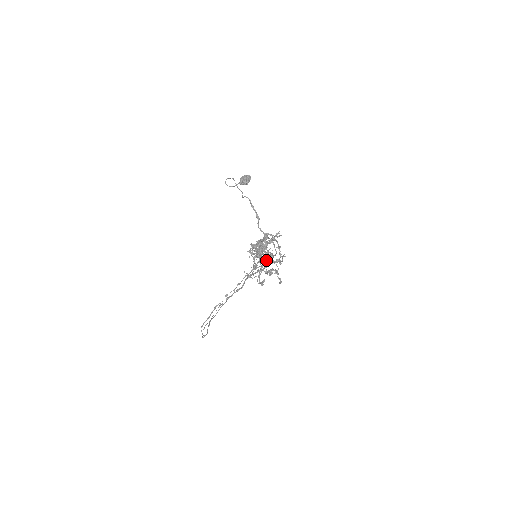
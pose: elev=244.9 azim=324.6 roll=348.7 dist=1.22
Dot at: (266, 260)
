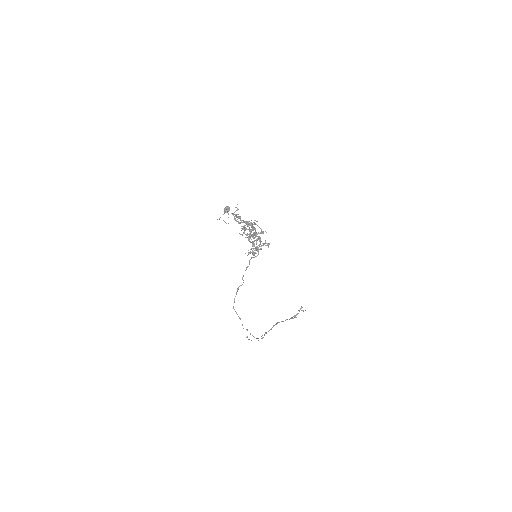
Dot at: occluded
